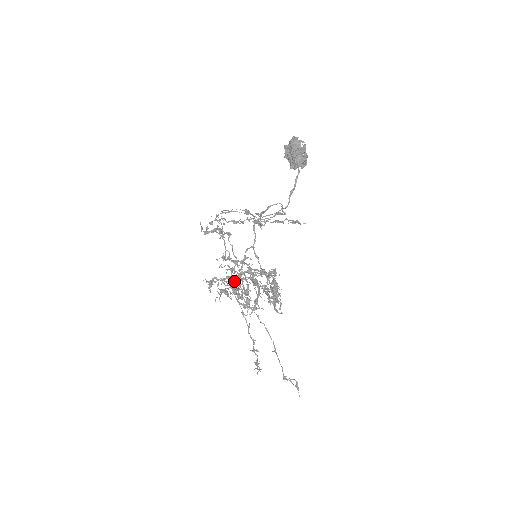
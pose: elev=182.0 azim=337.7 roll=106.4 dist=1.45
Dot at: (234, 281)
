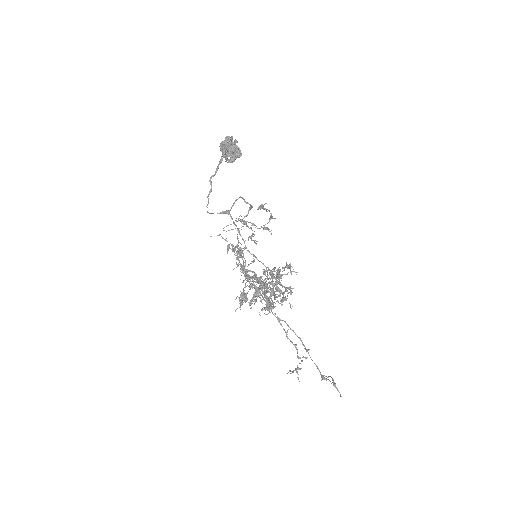
Dot at: (252, 288)
